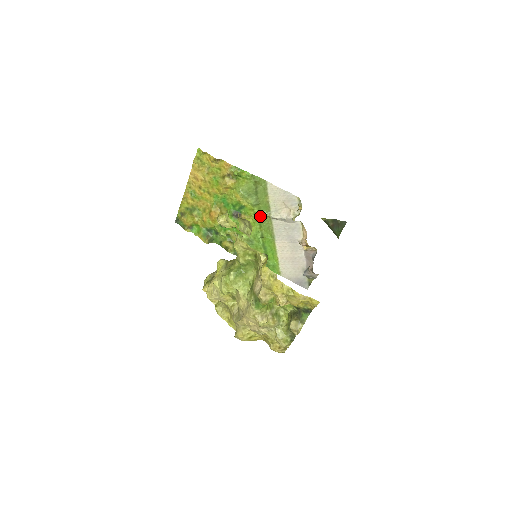
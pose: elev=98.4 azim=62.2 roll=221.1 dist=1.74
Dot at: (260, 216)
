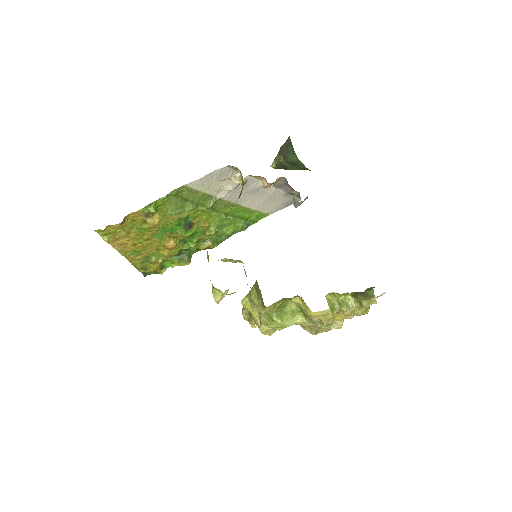
Dot at: (209, 208)
